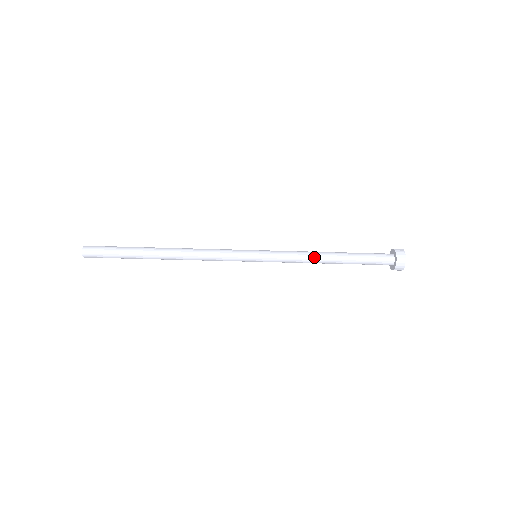
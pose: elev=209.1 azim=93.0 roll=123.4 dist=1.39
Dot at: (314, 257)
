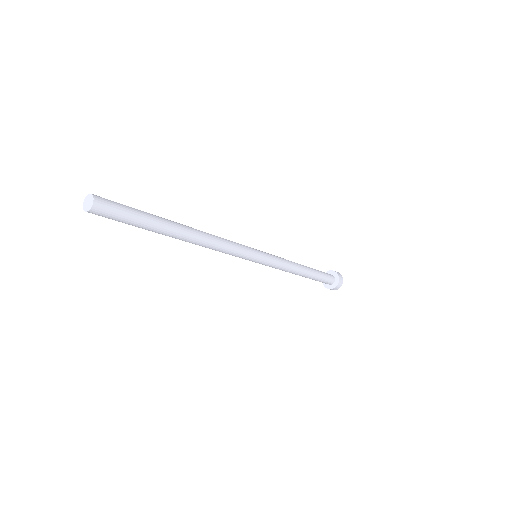
Dot at: (295, 270)
